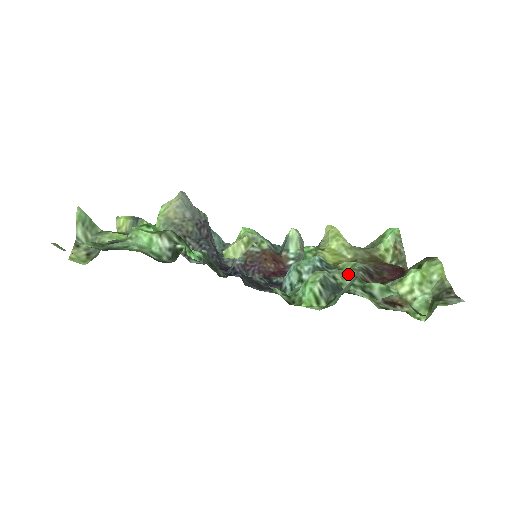
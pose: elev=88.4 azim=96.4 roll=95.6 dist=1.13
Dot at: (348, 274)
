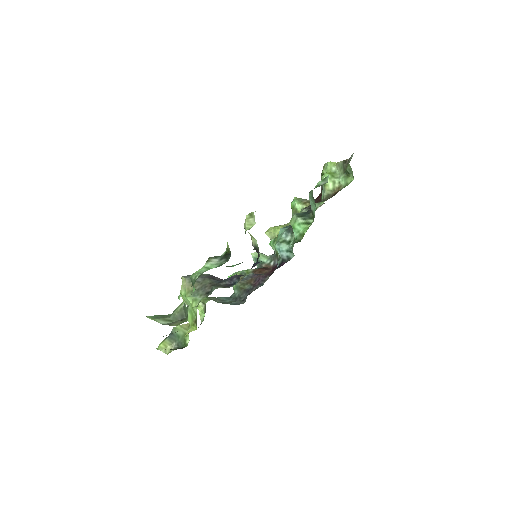
Dot at: occluded
